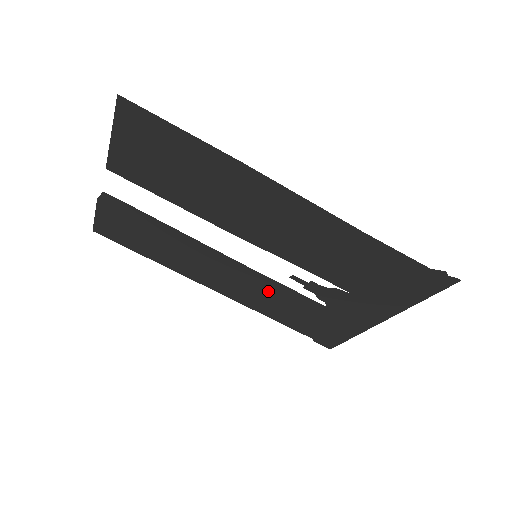
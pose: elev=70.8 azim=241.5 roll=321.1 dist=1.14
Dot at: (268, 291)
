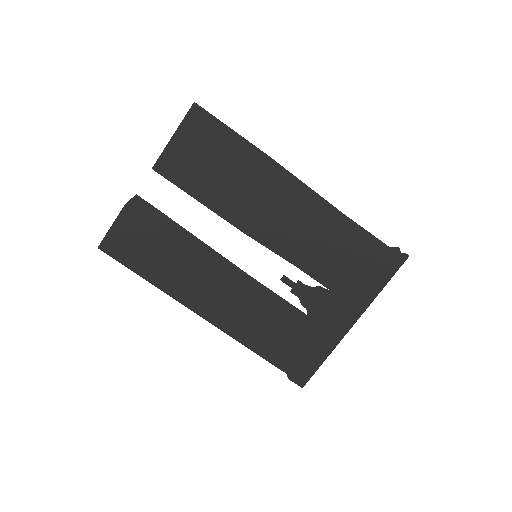
Dot at: (256, 304)
